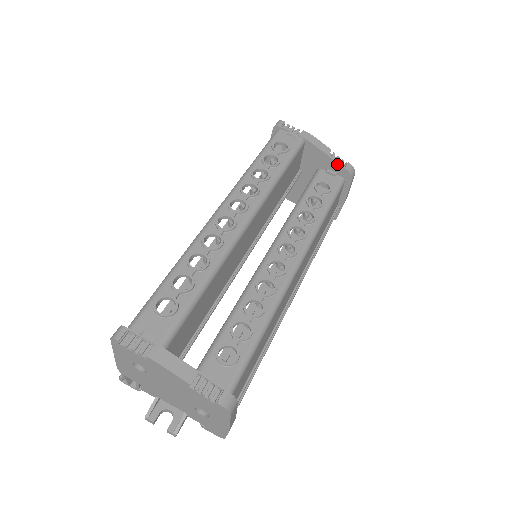
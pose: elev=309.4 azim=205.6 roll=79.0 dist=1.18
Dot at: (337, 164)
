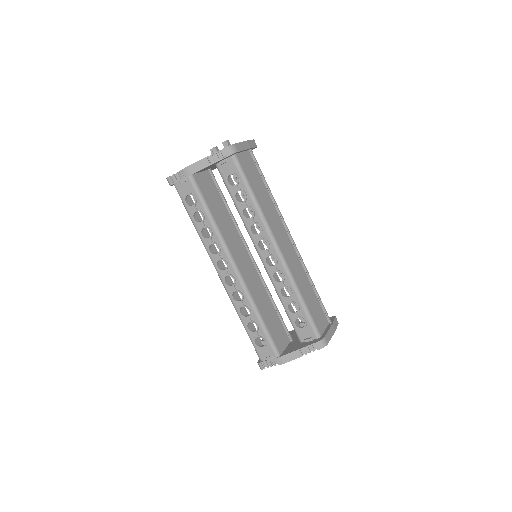
Dot at: (220, 160)
